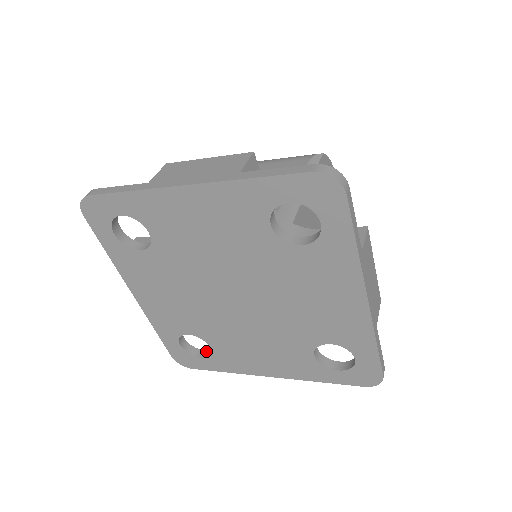
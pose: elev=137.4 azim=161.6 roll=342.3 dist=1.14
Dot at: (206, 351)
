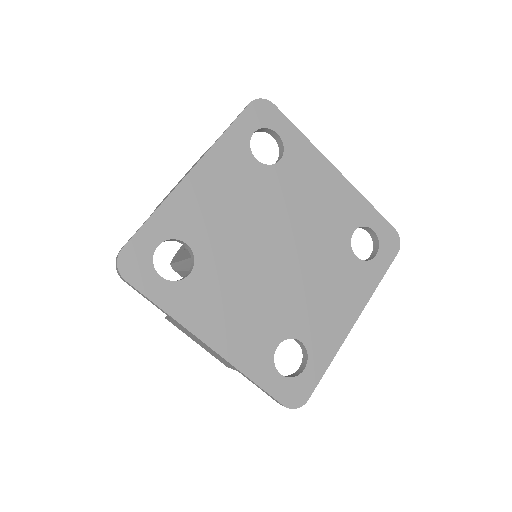
Dot at: occluded
